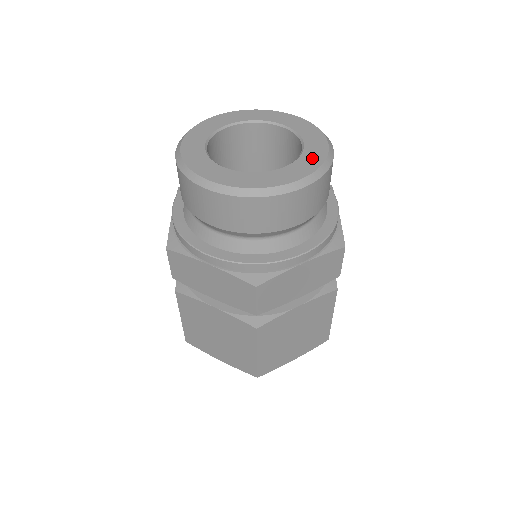
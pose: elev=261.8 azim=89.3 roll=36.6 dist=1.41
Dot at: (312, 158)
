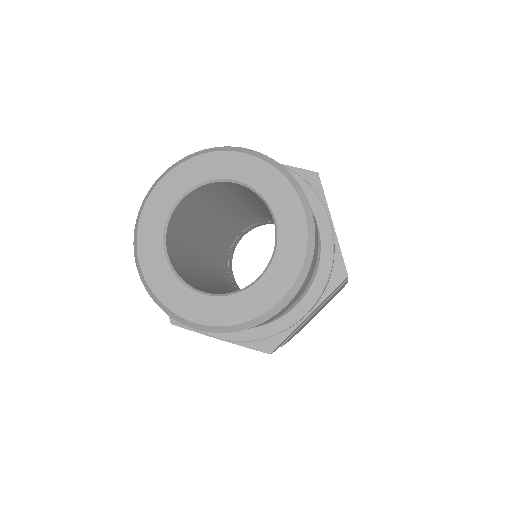
Dot at: (291, 250)
